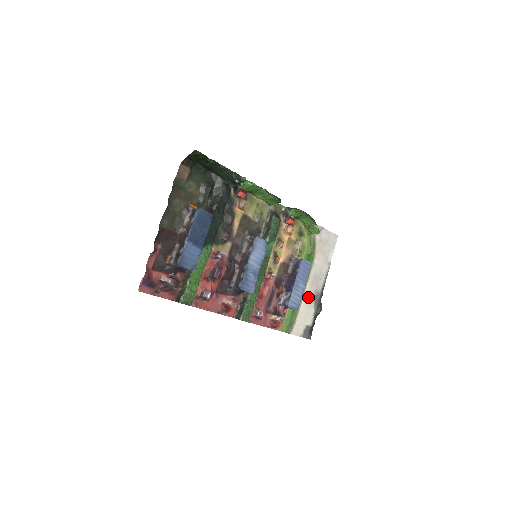
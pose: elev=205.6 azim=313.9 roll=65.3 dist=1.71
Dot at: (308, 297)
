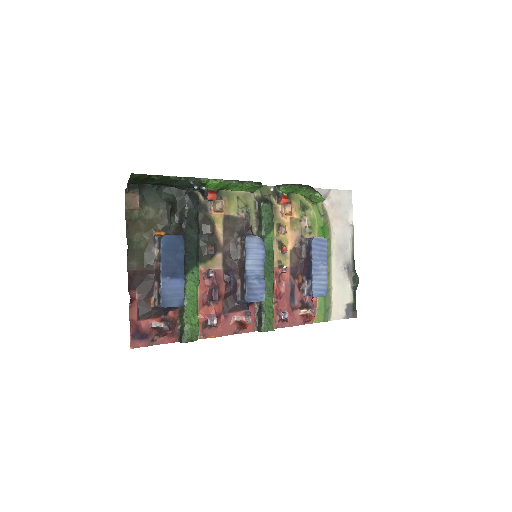
Dot at: (338, 273)
